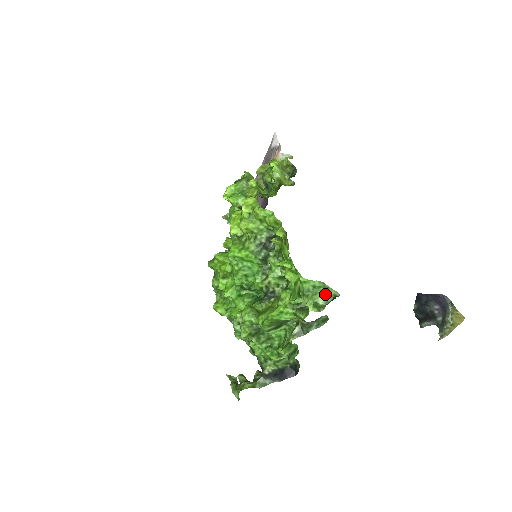
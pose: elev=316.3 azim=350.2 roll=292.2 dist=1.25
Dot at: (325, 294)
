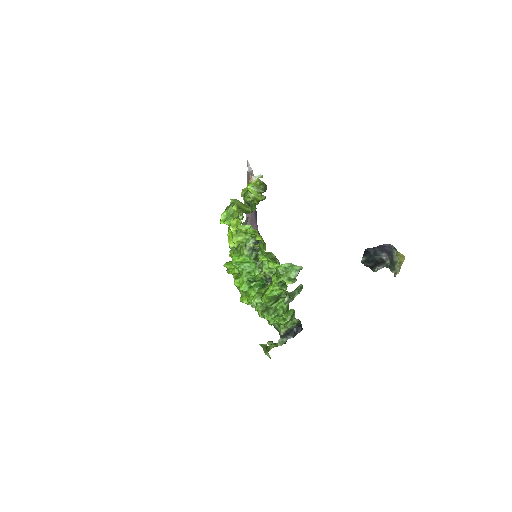
Dot at: (293, 270)
